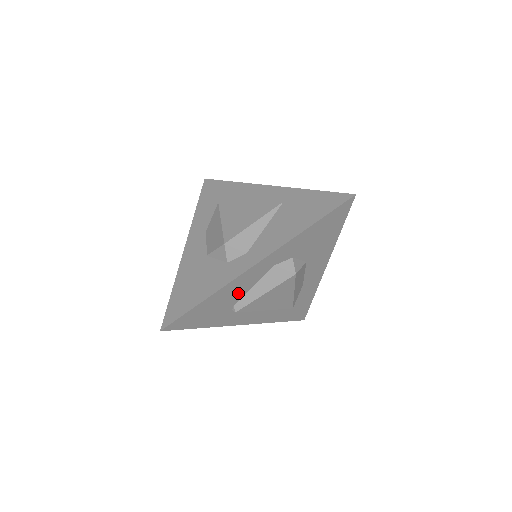
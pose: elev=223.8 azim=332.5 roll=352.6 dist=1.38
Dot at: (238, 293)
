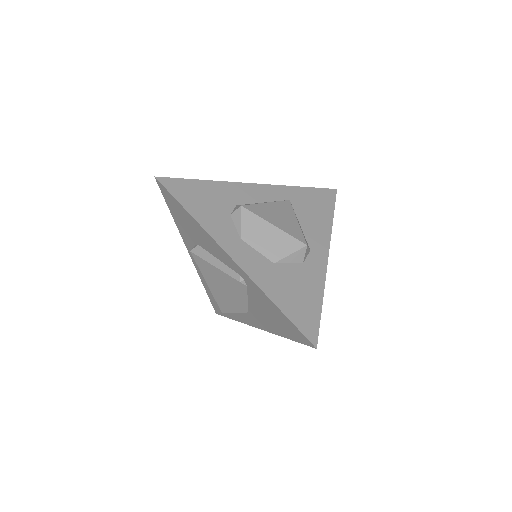
Dot at: occluded
